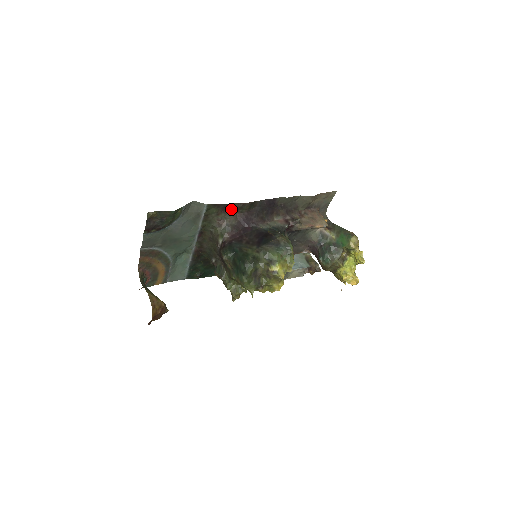
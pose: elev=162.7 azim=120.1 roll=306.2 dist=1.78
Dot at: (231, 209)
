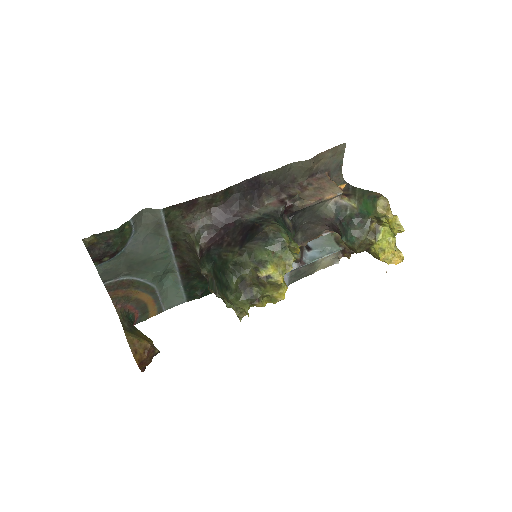
Dot at: (199, 206)
